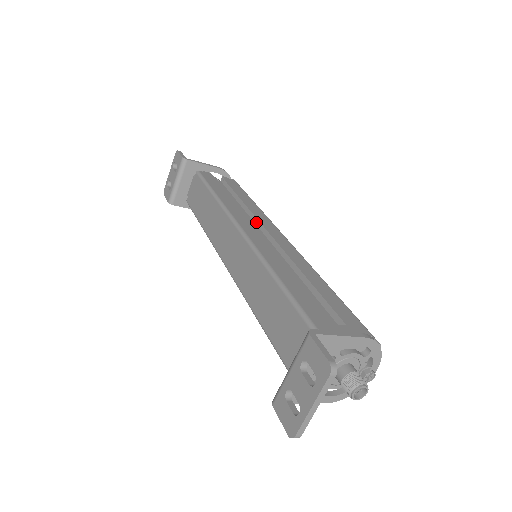
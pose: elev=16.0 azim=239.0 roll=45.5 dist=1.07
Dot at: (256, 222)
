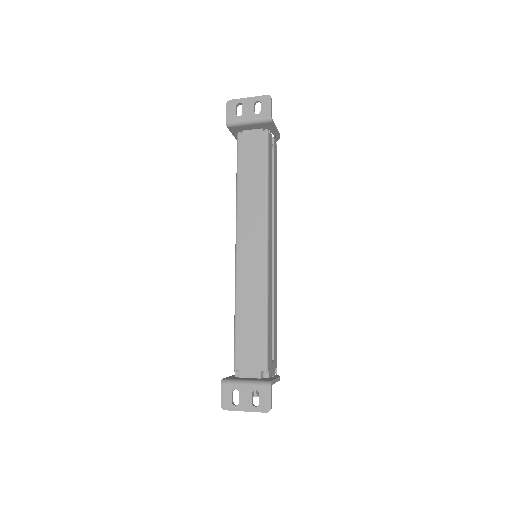
Dot at: occluded
